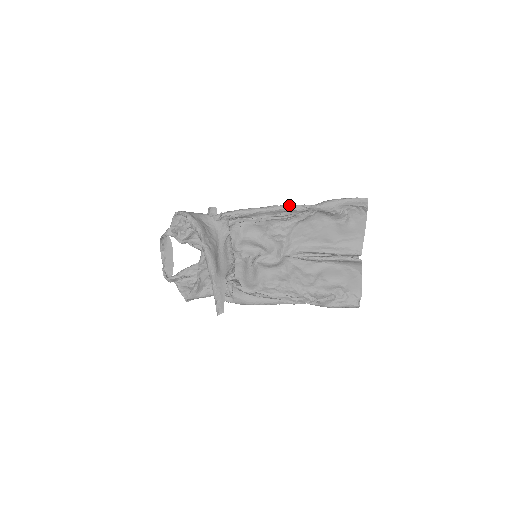
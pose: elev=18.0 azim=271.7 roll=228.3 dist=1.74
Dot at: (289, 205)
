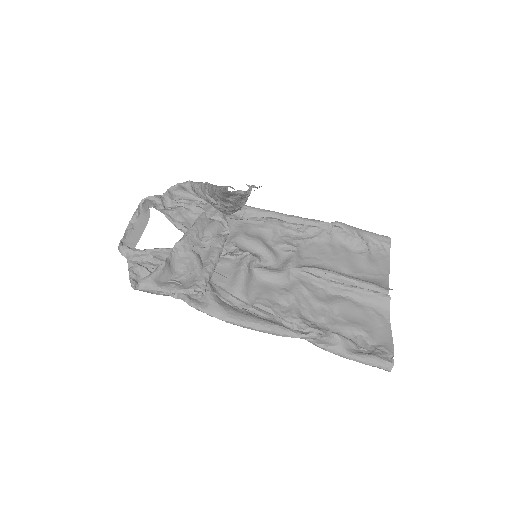
Dot at: (305, 218)
